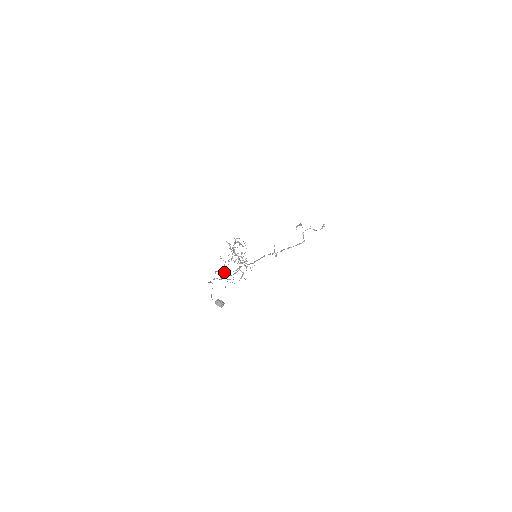
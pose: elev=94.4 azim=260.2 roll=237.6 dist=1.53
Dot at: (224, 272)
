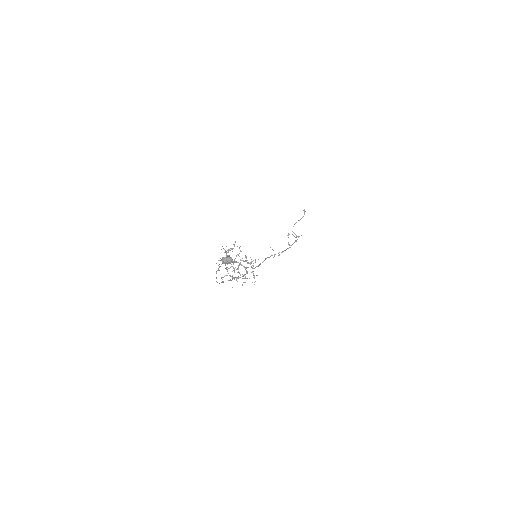
Dot at: (231, 276)
